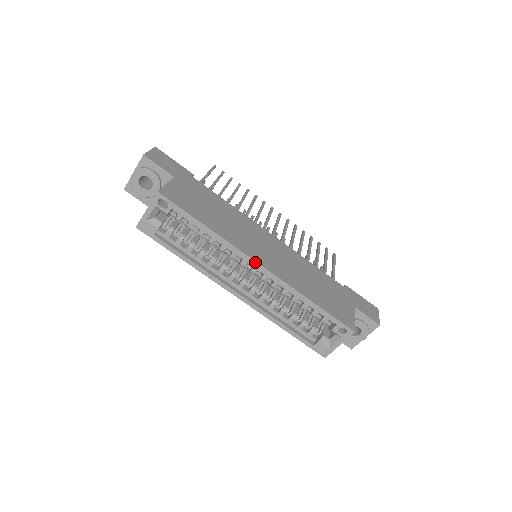
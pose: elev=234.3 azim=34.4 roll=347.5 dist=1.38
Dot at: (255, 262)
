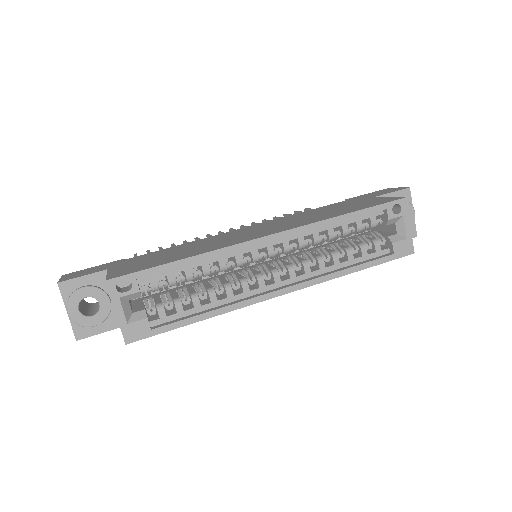
Dot at: (263, 238)
